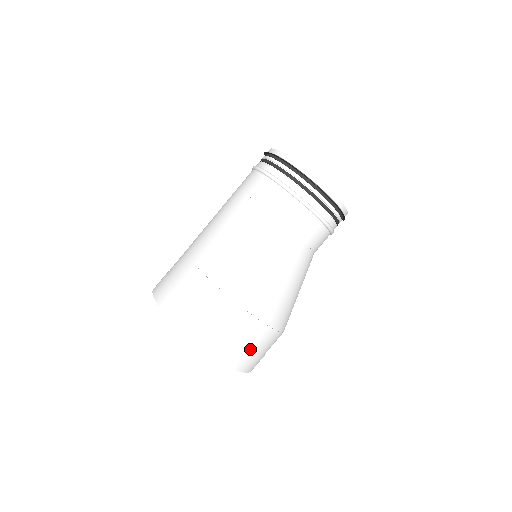
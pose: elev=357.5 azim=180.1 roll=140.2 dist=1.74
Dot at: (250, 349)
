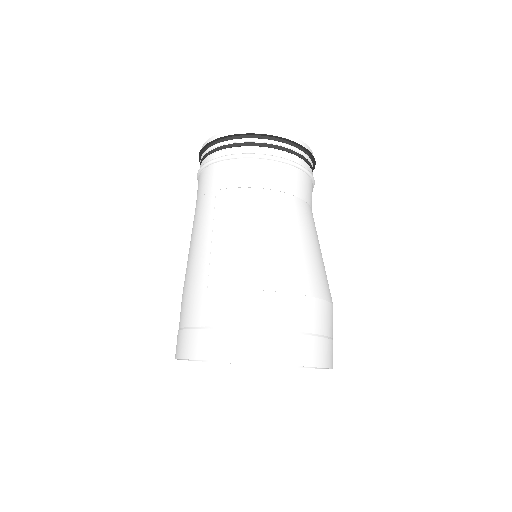
Dot at: occluded
